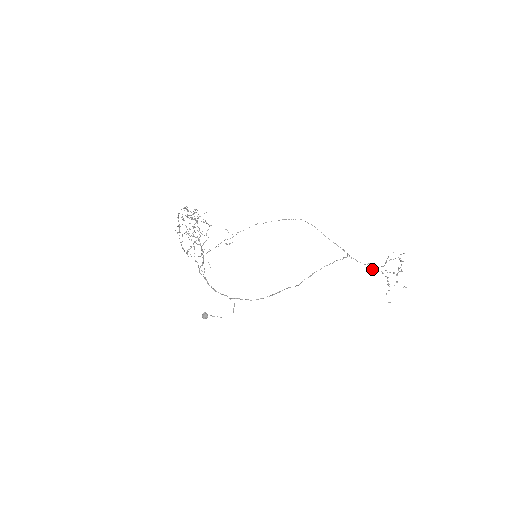
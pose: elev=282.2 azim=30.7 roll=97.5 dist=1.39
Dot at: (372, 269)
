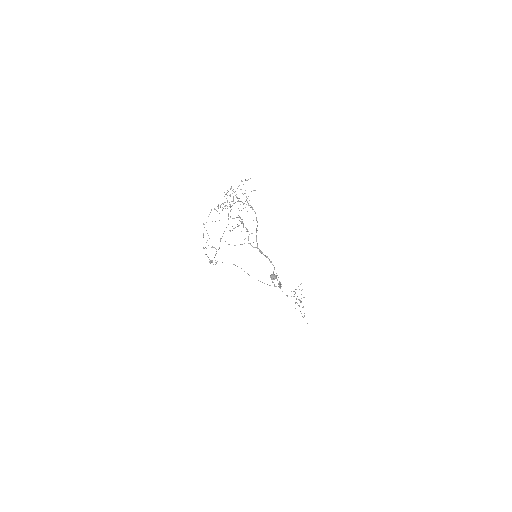
Dot at: occluded
